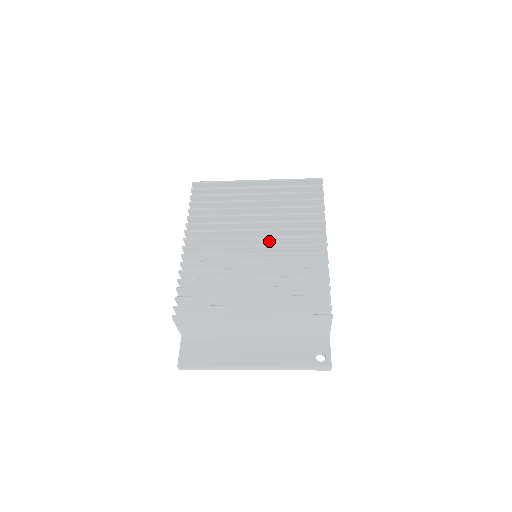
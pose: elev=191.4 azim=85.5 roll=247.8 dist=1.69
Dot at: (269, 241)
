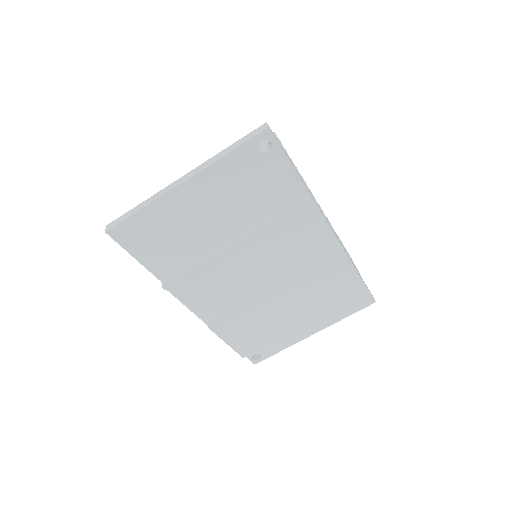
Dot at: occluded
